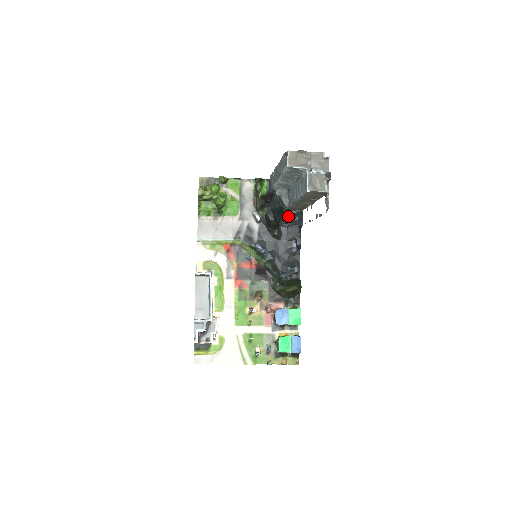
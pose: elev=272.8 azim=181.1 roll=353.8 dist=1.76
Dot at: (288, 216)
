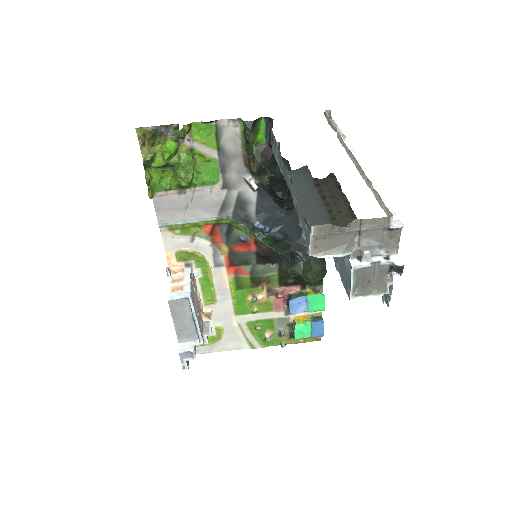
Dot at: occluded
